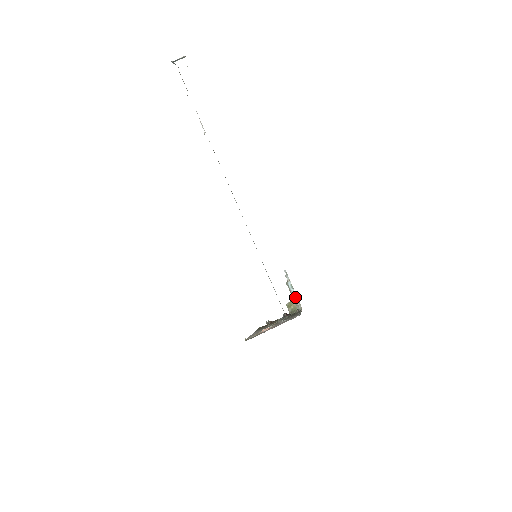
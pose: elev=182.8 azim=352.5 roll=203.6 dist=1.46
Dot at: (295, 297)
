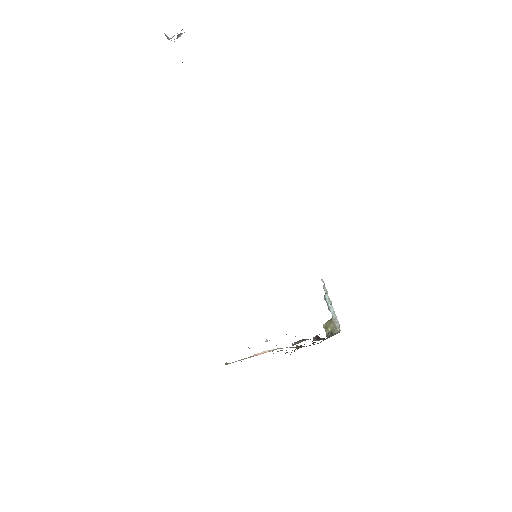
Dot at: (334, 315)
